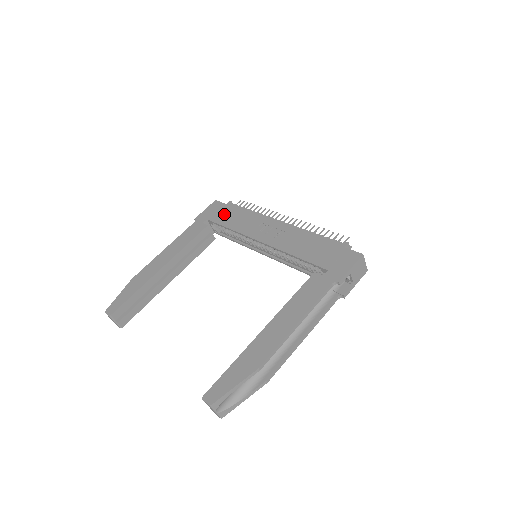
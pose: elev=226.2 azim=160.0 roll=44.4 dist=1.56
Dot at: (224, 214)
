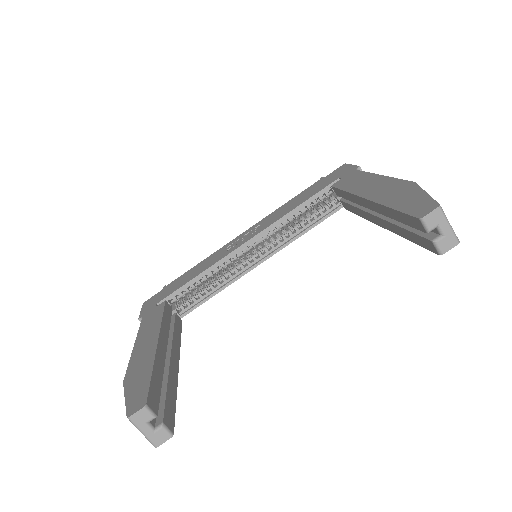
Dot at: (173, 287)
